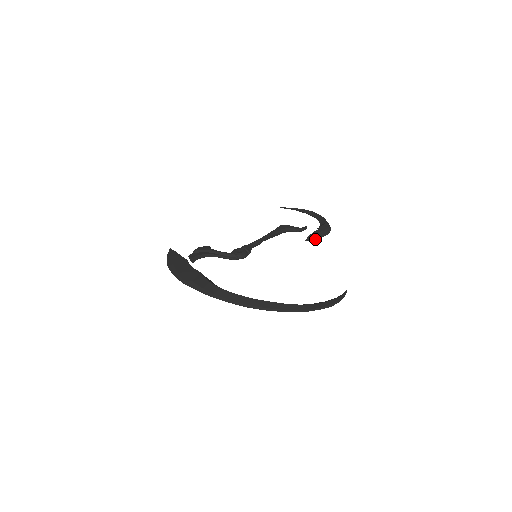
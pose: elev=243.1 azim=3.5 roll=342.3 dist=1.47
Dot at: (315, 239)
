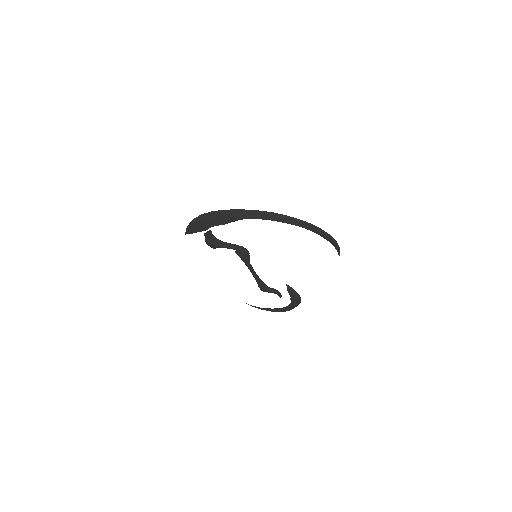
Dot at: (293, 291)
